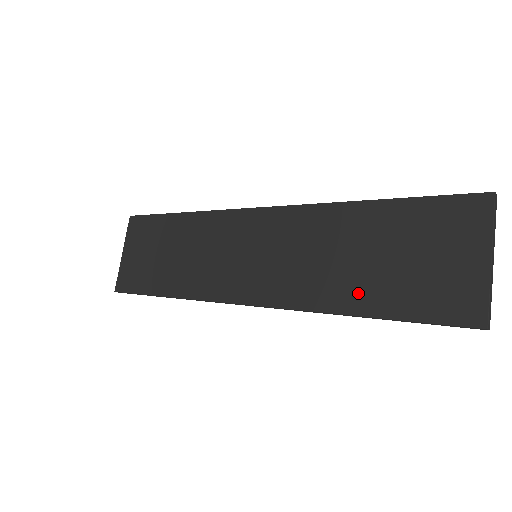
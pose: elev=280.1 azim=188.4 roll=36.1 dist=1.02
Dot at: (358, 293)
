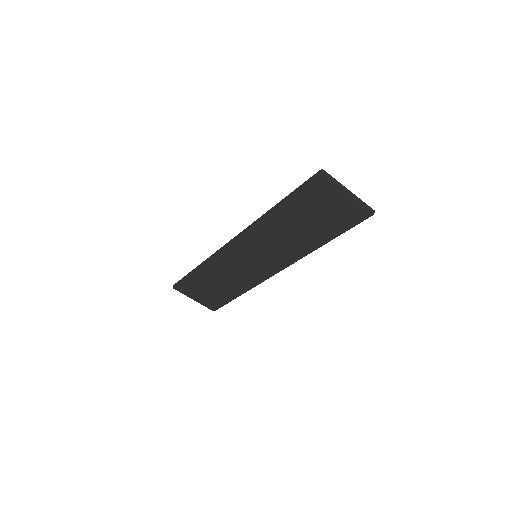
Dot at: (316, 238)
